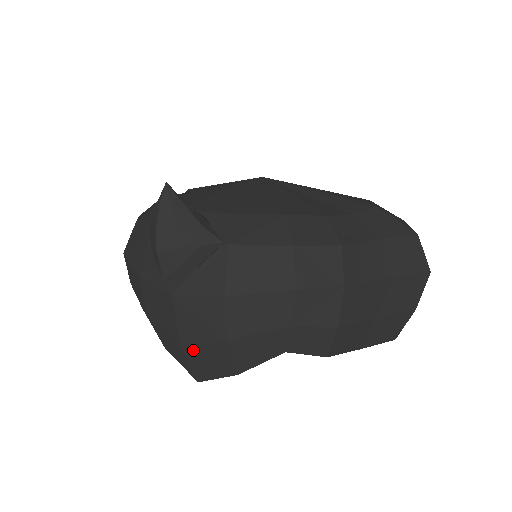
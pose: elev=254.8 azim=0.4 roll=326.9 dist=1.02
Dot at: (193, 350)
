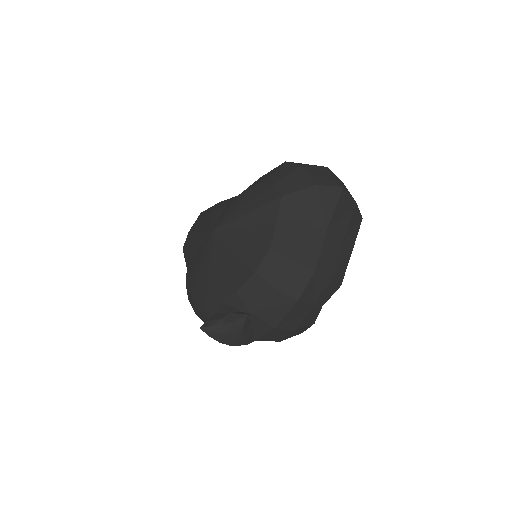
Dot at: occluded
